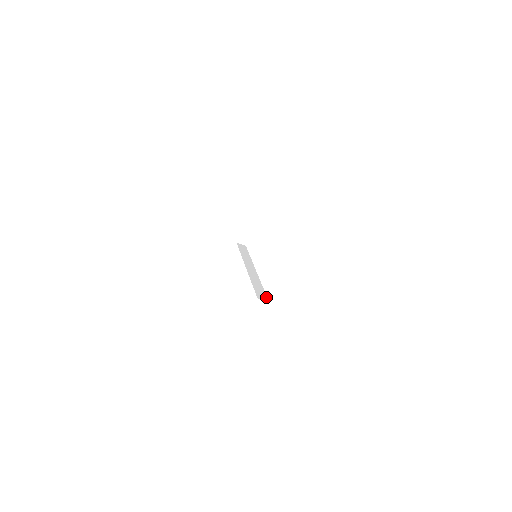
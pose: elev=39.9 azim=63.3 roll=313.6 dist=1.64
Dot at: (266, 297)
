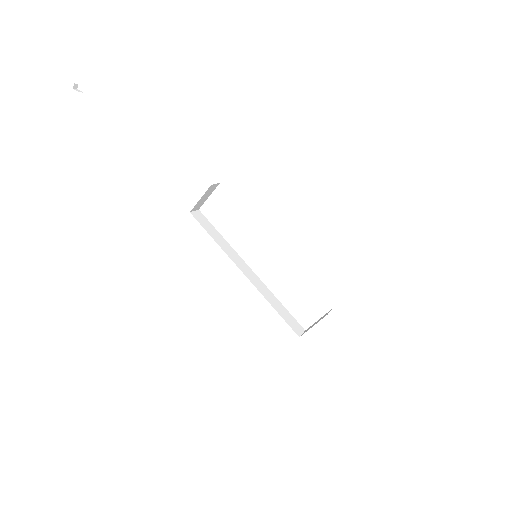
Dot at: (298, 324)
